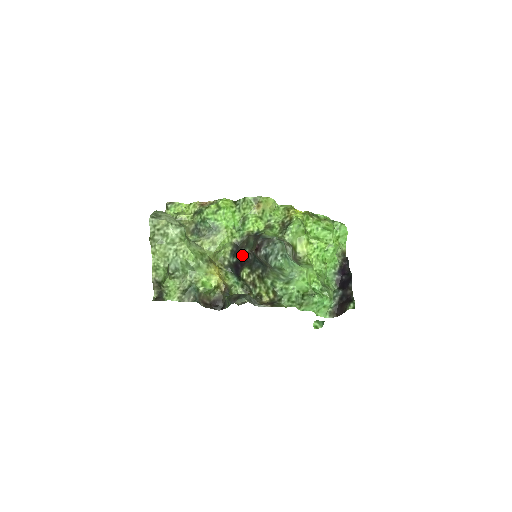
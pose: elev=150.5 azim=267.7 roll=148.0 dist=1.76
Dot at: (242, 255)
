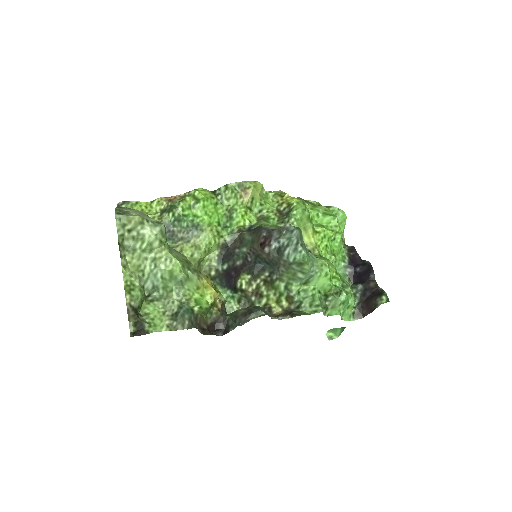
Dot at: (237, 258)
